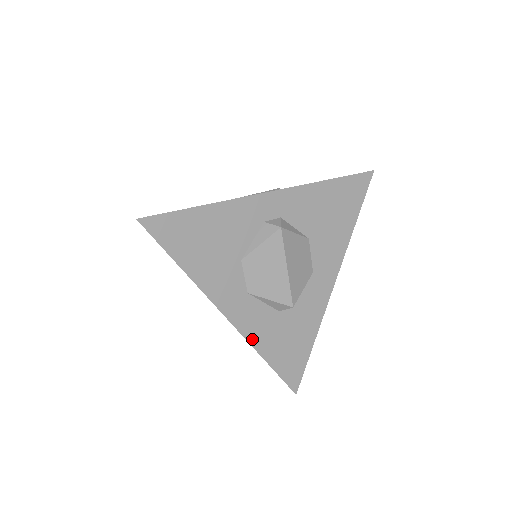
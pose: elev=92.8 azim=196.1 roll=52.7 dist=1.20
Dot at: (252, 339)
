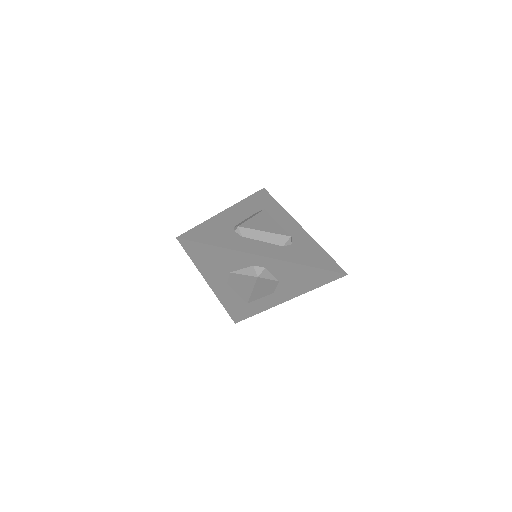
Dot at: (220, 298)
